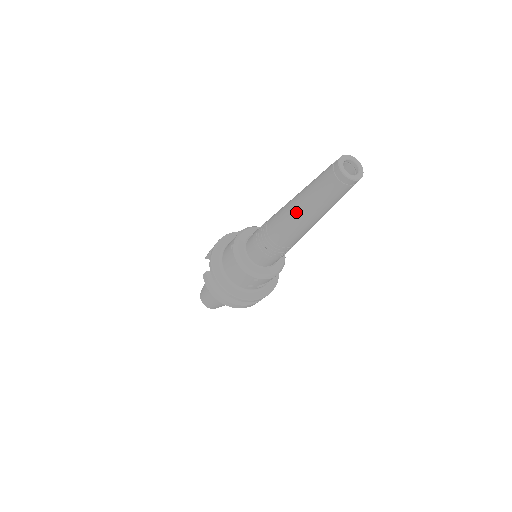
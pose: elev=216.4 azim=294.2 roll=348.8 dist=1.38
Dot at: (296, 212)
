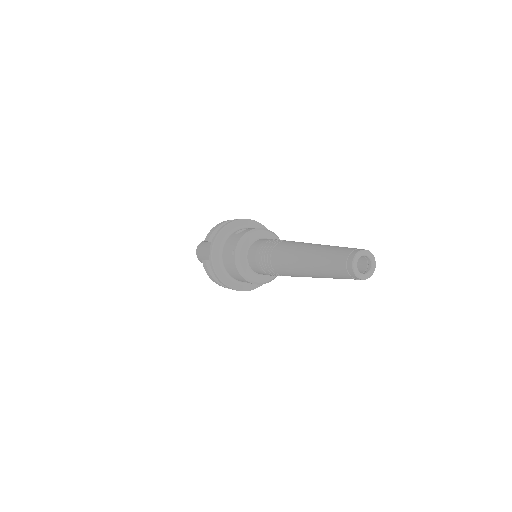
Dot at: (303, 270)
